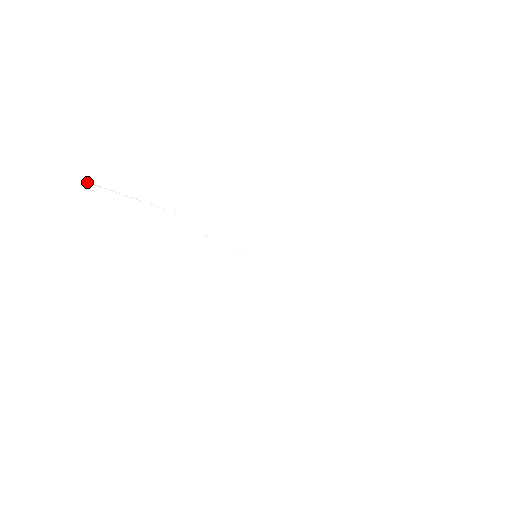
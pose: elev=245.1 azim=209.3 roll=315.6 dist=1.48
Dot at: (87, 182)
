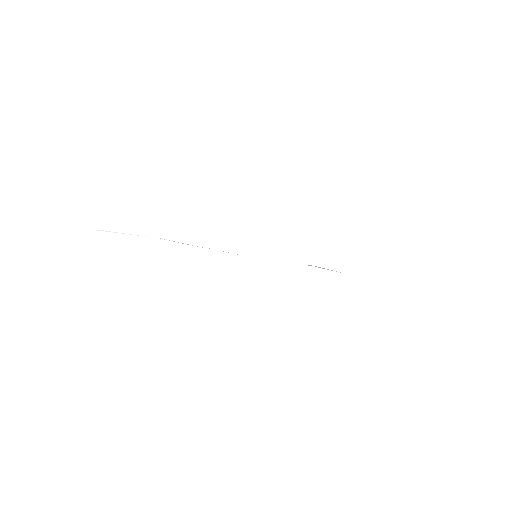
Dot at: (101, 230)
